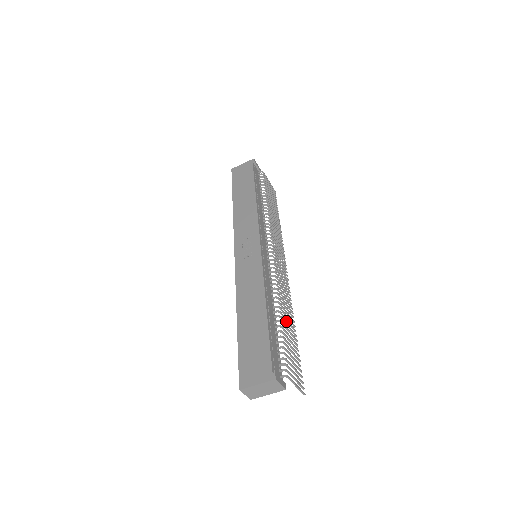
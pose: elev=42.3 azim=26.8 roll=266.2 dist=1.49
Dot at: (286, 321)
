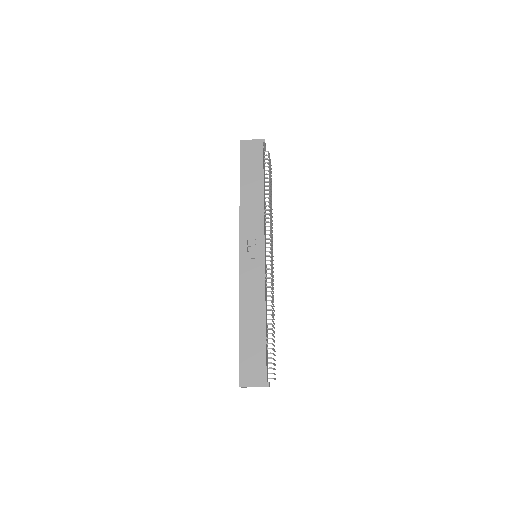
Dot at: occluded
